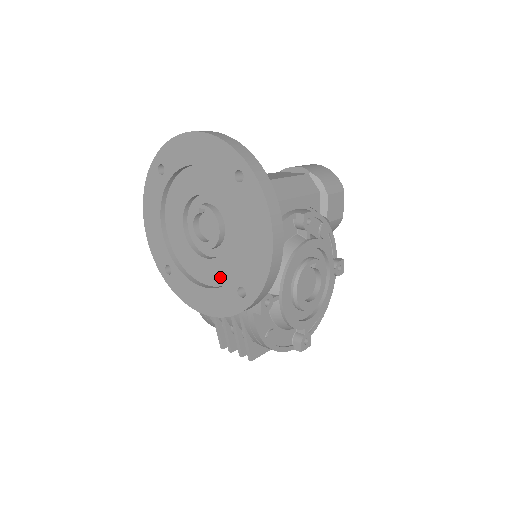
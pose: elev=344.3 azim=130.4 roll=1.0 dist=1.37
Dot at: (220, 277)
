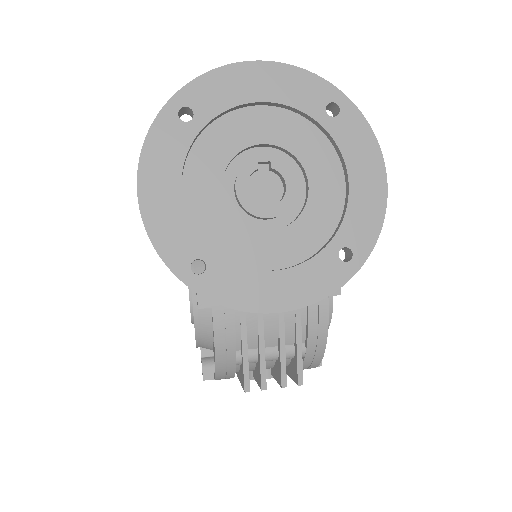
Dot at: (298, 250)
